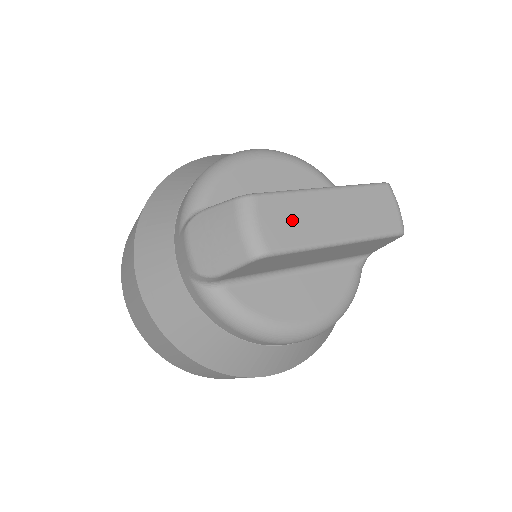
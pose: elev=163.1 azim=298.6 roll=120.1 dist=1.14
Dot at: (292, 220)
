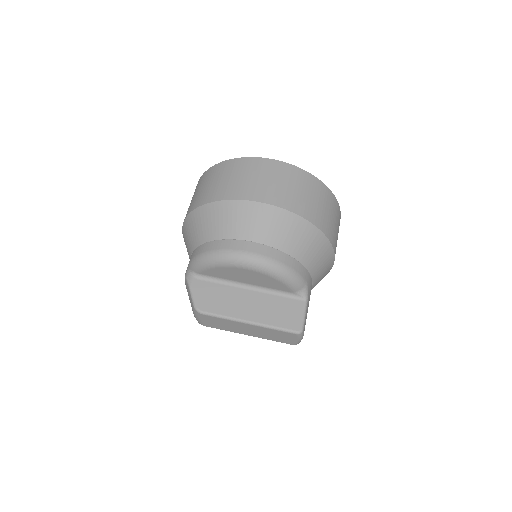
Dot at: (221, 324)
